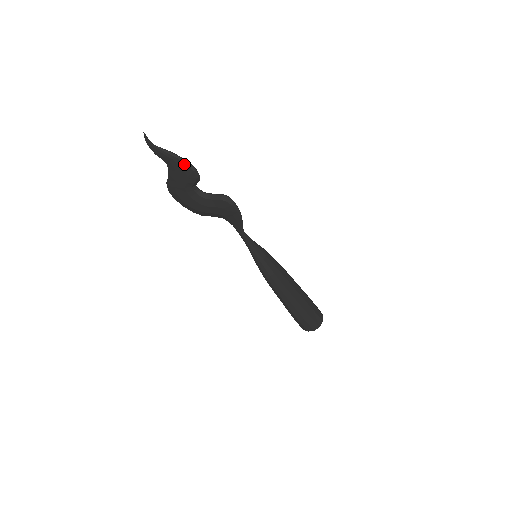
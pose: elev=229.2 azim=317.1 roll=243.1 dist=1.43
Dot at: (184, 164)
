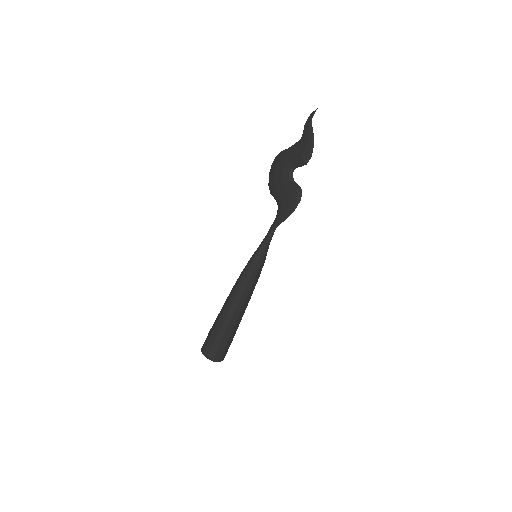
Dot at: (311, 147)
